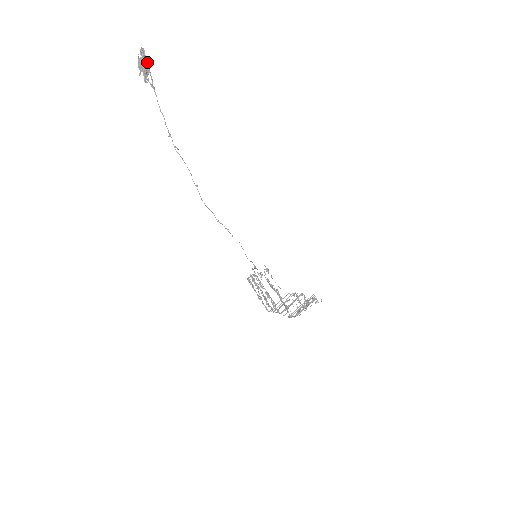
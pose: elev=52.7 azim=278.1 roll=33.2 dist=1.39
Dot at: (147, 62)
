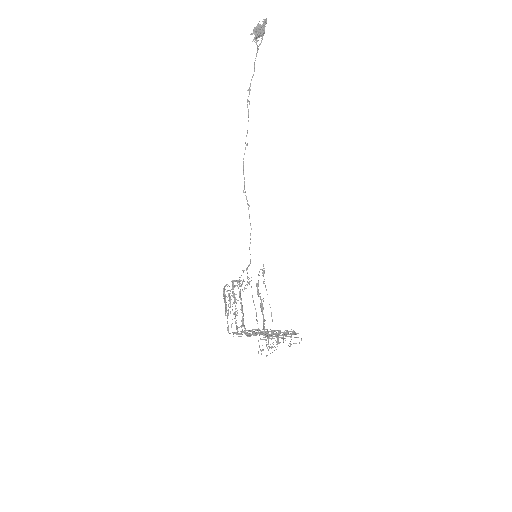
Dot at: (264, 30)
